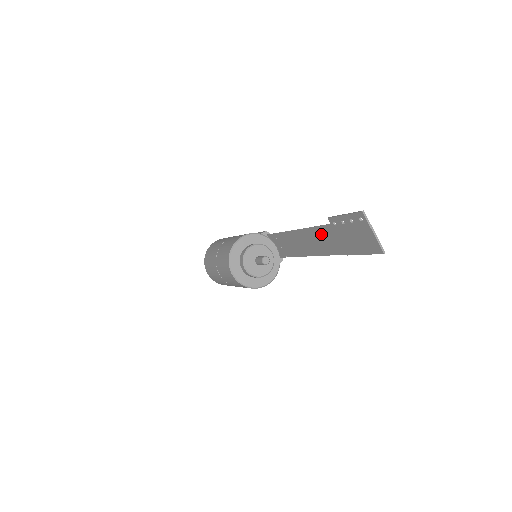
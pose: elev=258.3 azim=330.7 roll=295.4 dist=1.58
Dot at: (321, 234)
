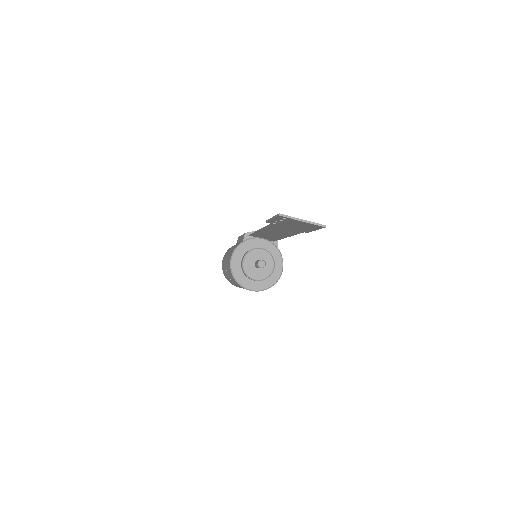
Dot at: (276, 228)
